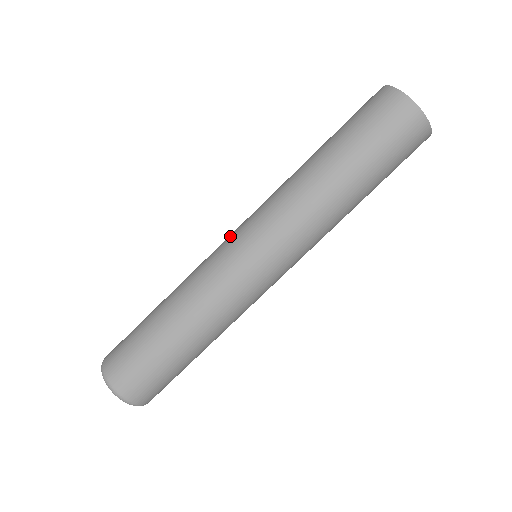
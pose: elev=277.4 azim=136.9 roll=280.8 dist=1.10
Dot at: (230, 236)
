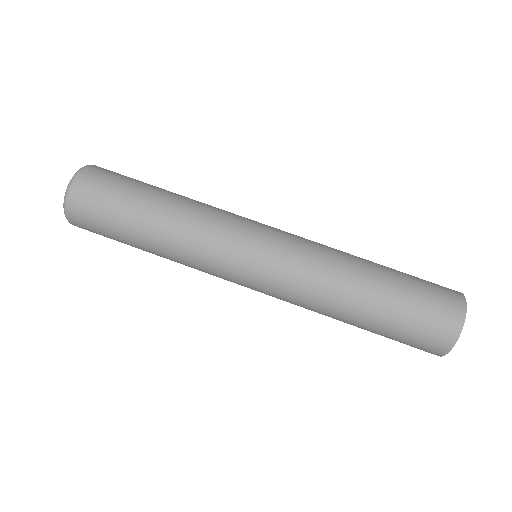
Dot at: (259, 232)
